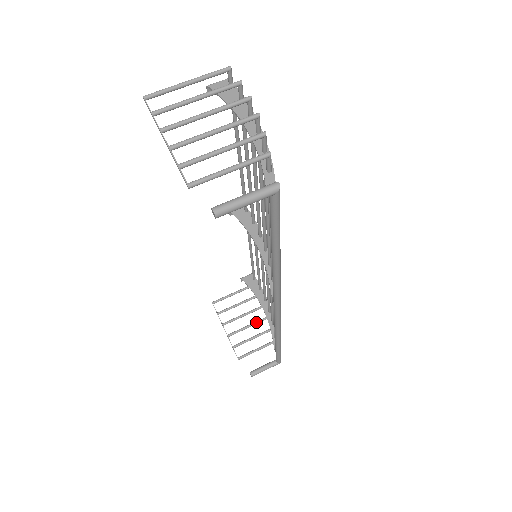
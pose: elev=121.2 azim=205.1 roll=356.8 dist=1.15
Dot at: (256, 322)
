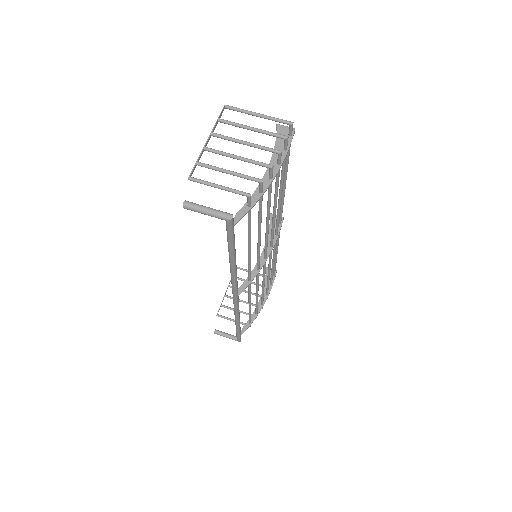
Dot at: occluded
